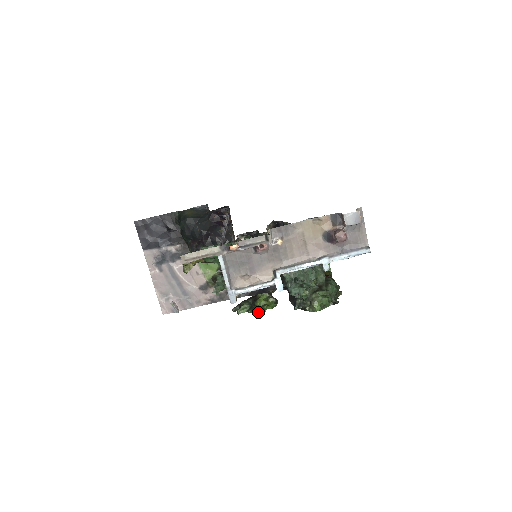
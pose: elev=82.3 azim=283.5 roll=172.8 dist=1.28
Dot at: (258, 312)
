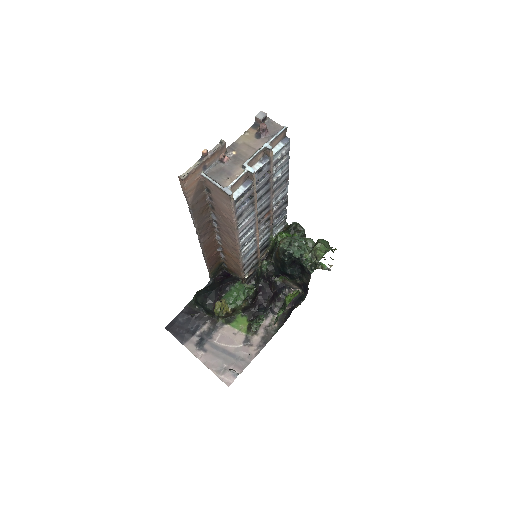
Dot at: (290, 301)
